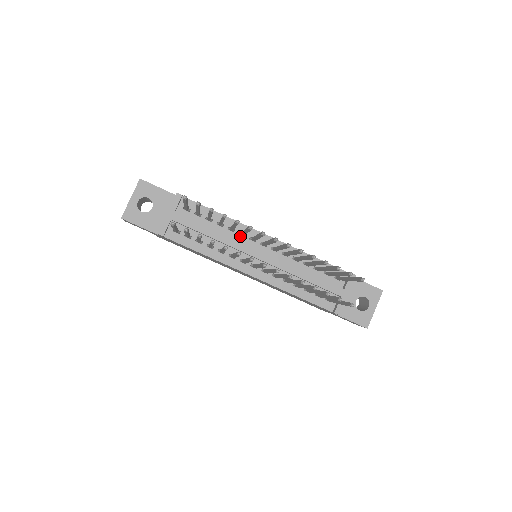
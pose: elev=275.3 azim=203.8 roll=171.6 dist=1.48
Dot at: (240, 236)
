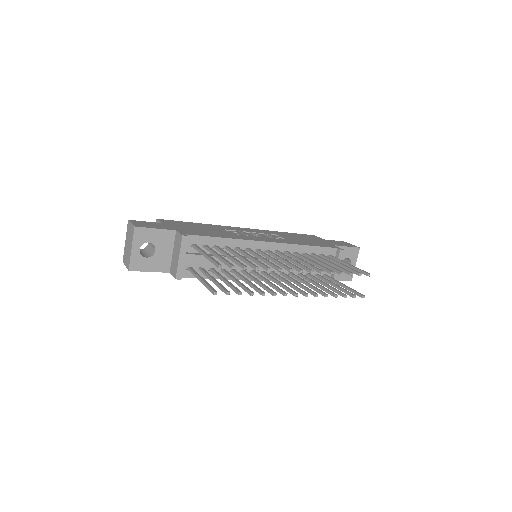
Dot at: (246, 251)
